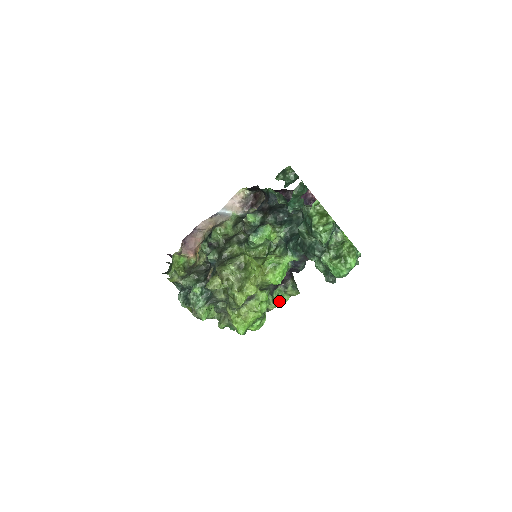
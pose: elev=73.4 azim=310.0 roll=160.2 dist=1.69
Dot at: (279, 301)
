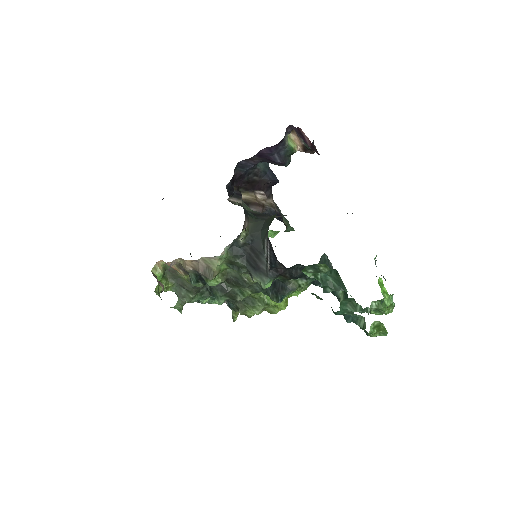
Dot at: (271, 236)
